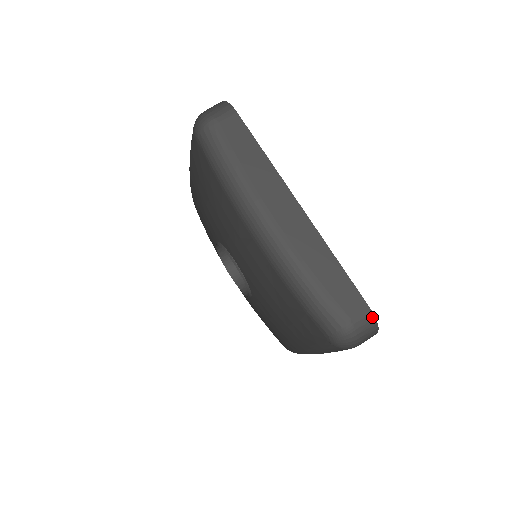
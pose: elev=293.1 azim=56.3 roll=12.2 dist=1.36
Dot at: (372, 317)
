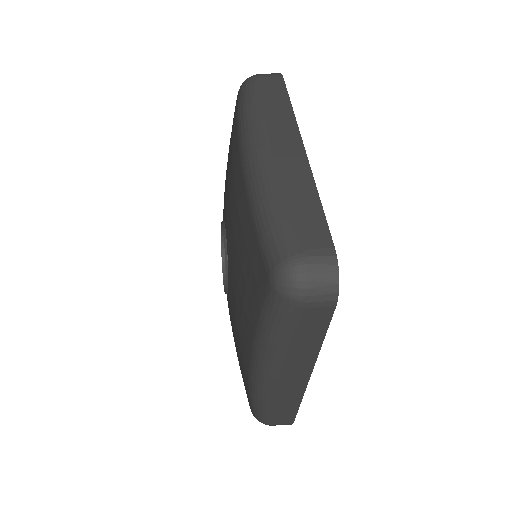
Dot at: (334, 261)
